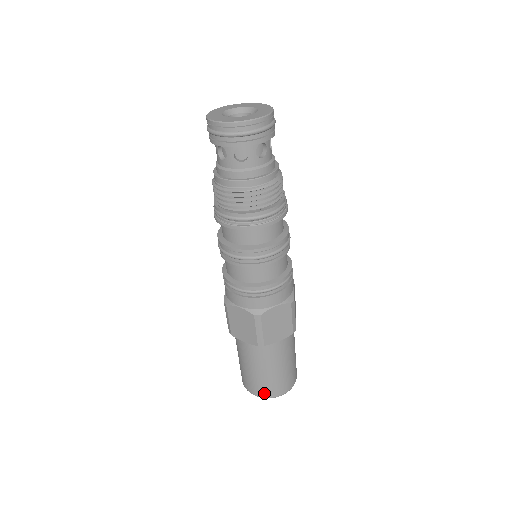
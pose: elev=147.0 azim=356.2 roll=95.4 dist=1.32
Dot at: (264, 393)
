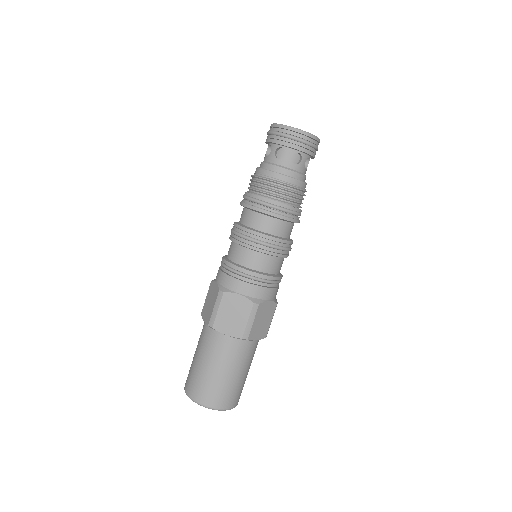
Dot at: (218, 402)
